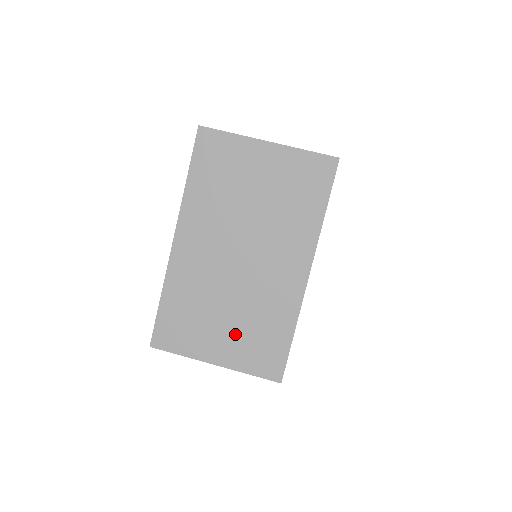
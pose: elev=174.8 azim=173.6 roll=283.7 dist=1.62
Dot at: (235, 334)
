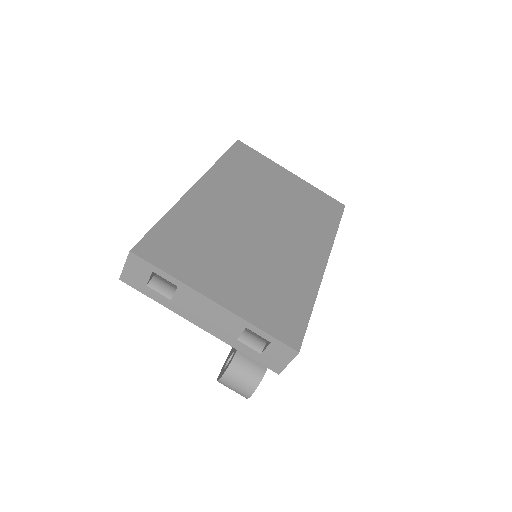
Dot at: (247, 281)
